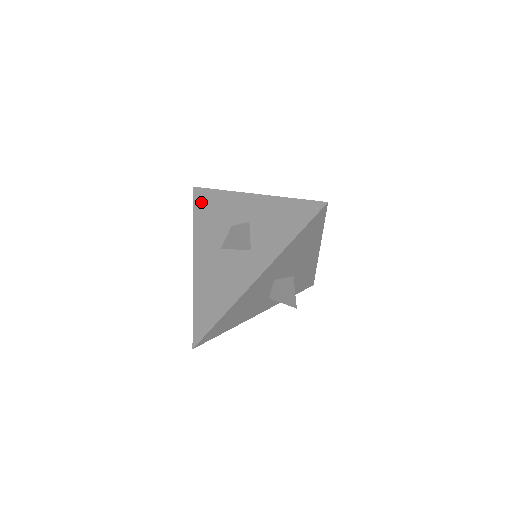
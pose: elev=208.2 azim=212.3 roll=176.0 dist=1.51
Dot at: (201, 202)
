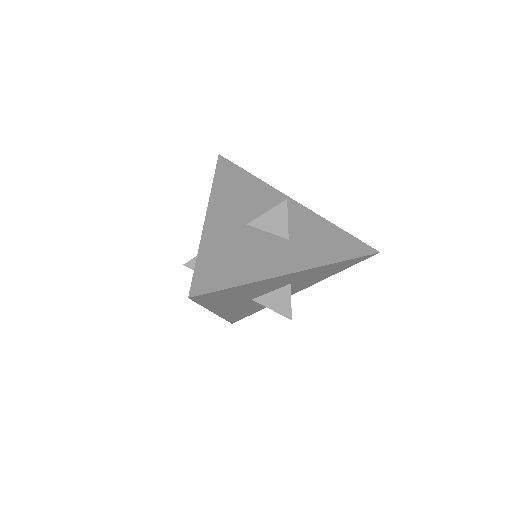
Dot at: occluded
